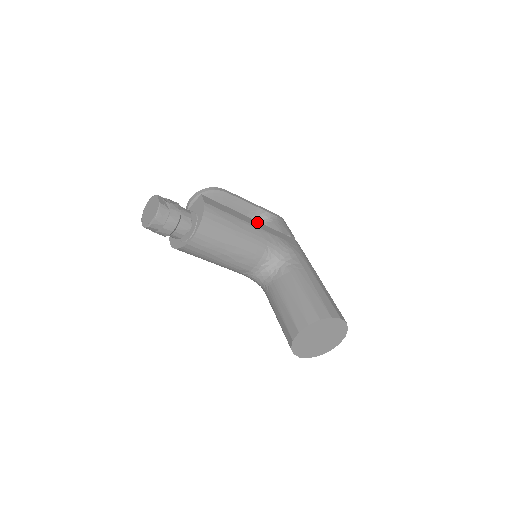
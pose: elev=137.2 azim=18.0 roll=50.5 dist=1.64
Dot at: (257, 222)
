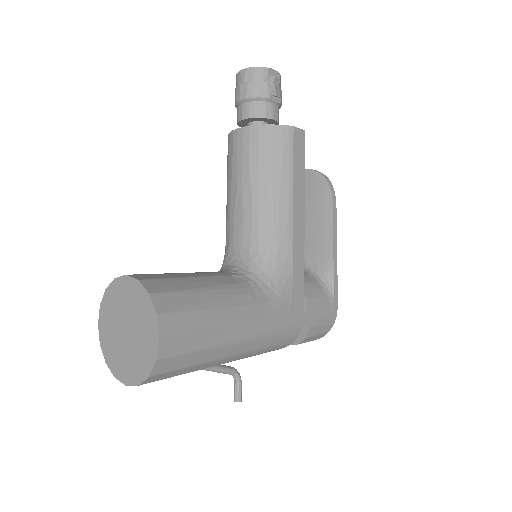
Dot at: (303, 233)
